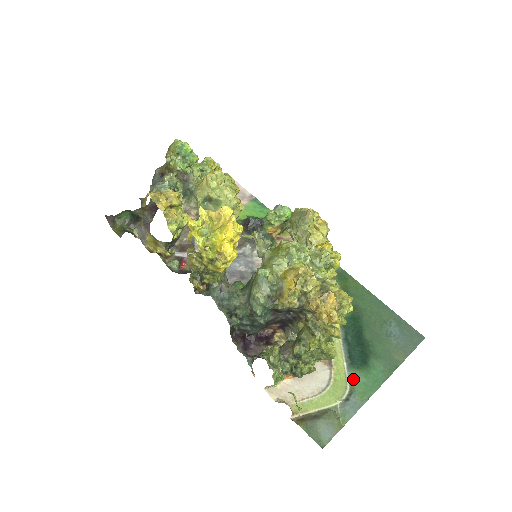
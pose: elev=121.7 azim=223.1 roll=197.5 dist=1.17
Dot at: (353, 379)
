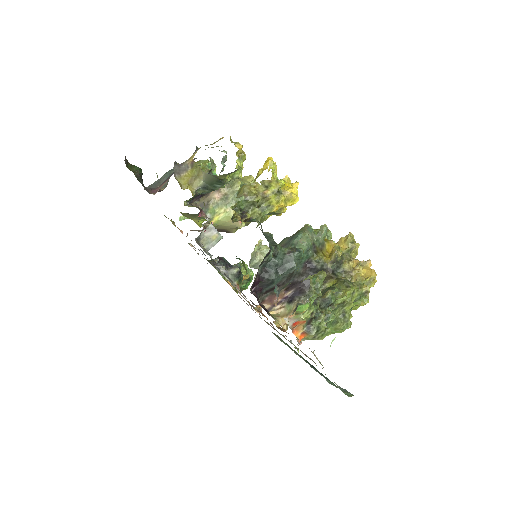
Dot at: (335, 385)
